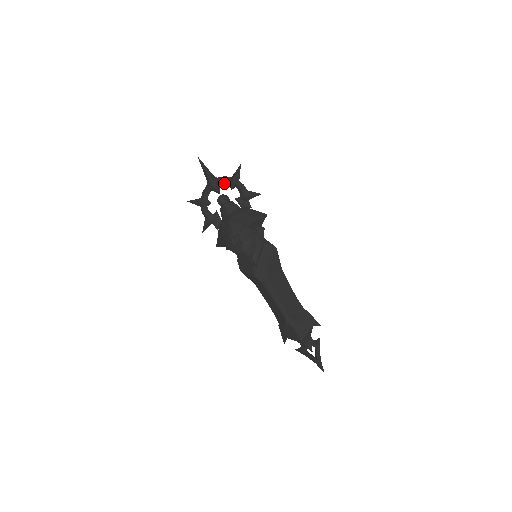
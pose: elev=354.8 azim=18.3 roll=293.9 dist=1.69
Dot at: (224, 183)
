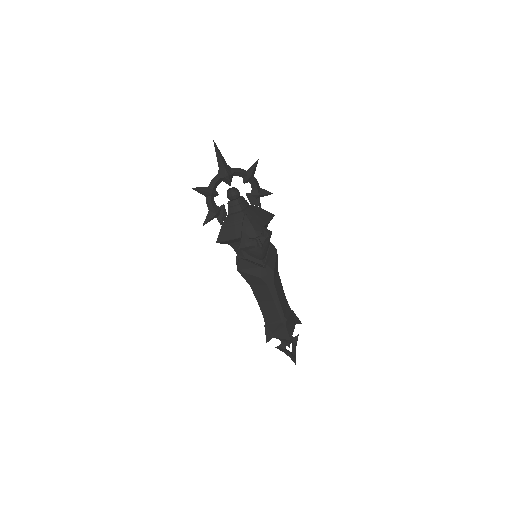
Dot at: (238, 175)
